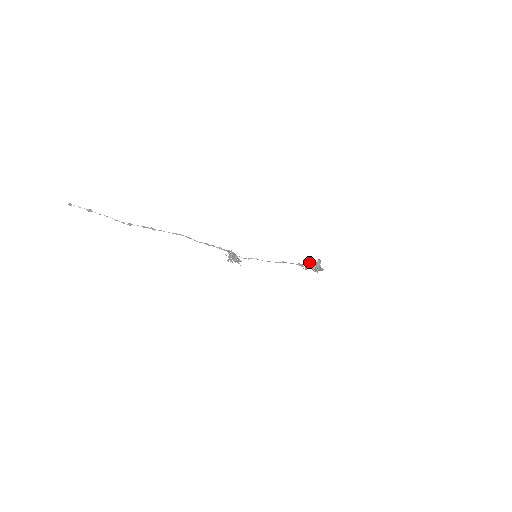
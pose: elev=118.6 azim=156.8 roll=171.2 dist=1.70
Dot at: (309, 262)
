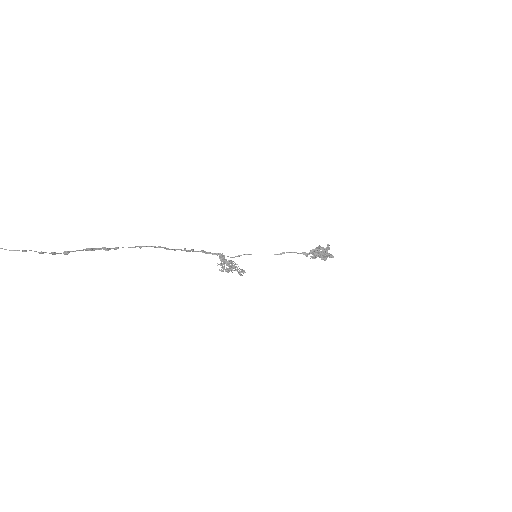
Dot at: (317, 250)
